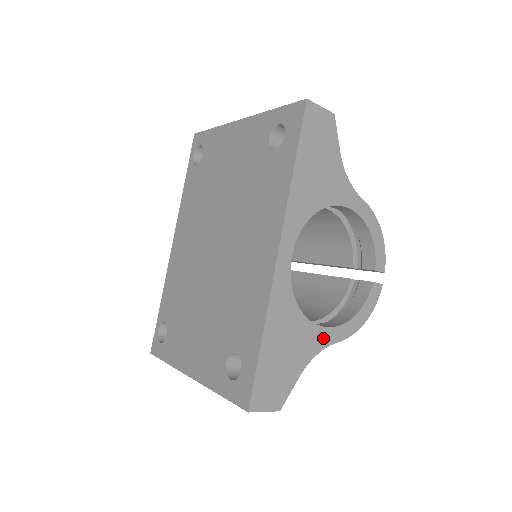
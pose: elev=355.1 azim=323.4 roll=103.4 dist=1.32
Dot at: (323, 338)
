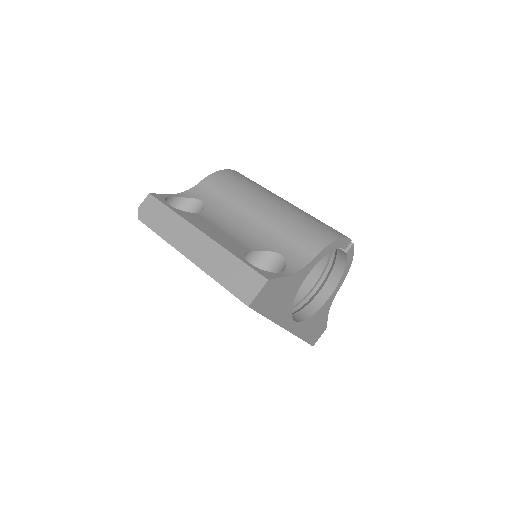
Dot at: (331, 299)
